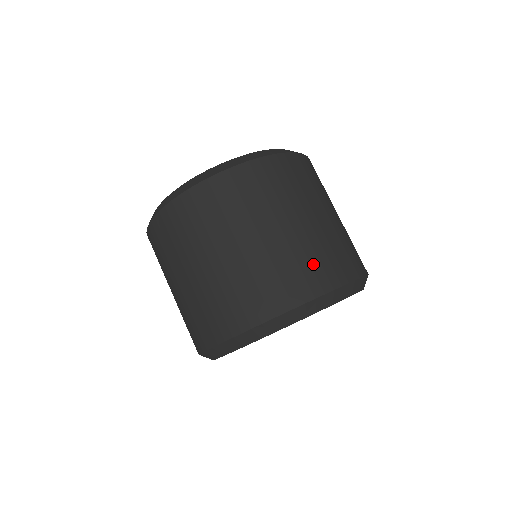
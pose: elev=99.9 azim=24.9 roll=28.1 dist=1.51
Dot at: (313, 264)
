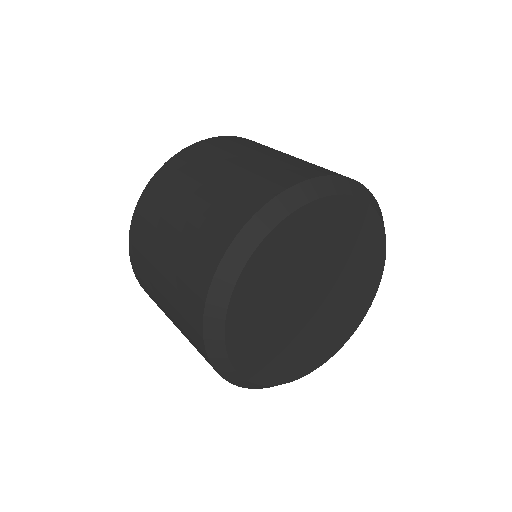
Dot at: (316, 166)
